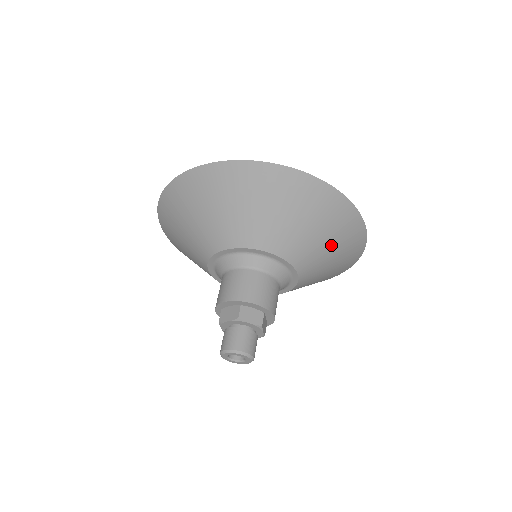
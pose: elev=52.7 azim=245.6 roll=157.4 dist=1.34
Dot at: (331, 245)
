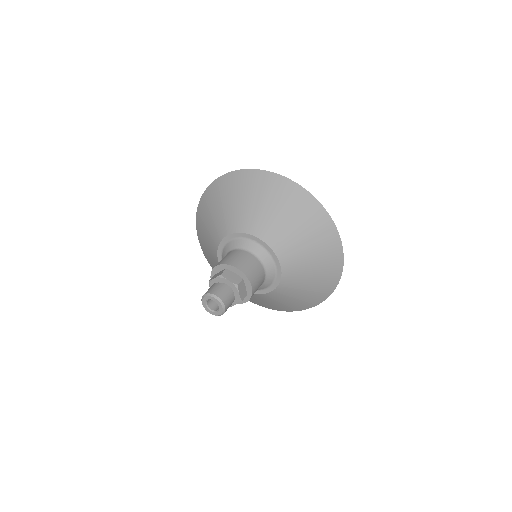
Dot at: (308, 243)
